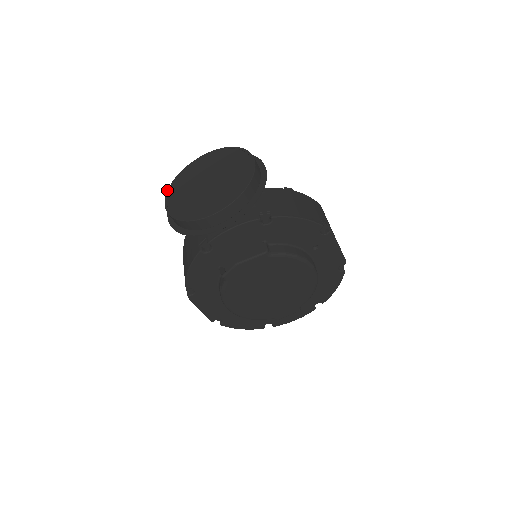
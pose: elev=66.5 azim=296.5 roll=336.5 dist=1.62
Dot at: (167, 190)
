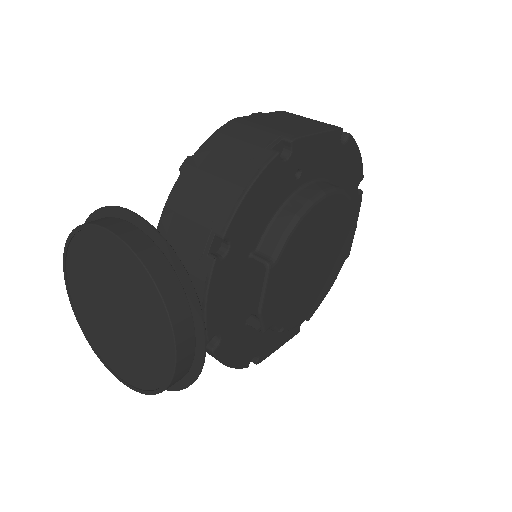
Dot at: occluded
